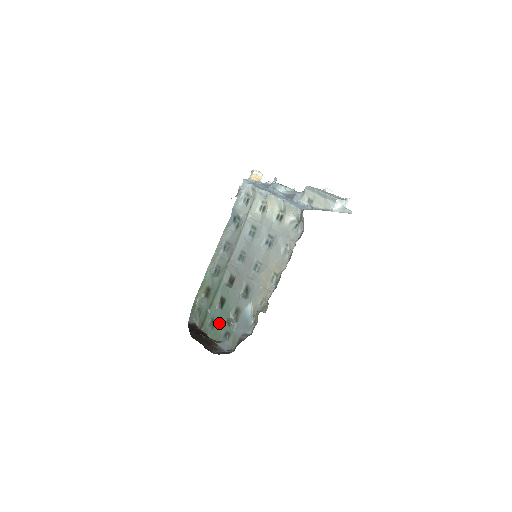
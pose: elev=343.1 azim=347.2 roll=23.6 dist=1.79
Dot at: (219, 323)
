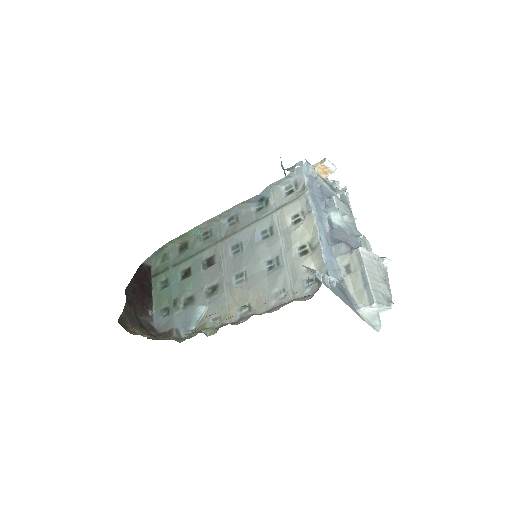
Dot at: (169, 291)
